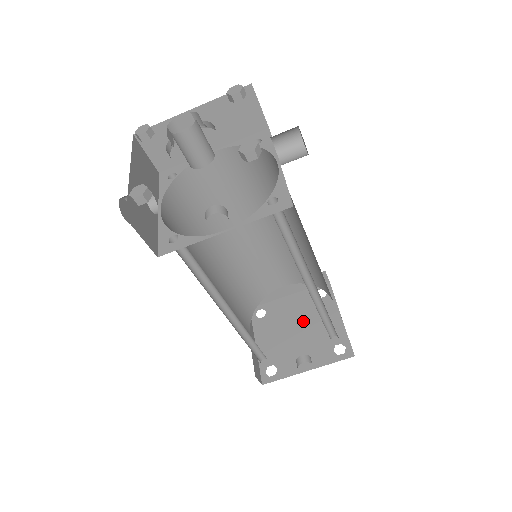
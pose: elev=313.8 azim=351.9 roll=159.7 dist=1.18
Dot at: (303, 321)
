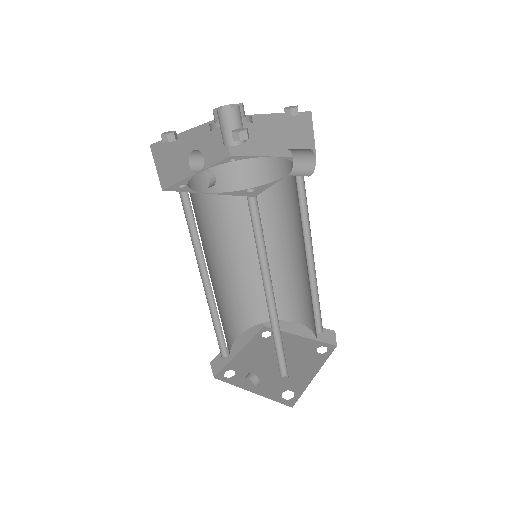
Dot at: (287, 358)
